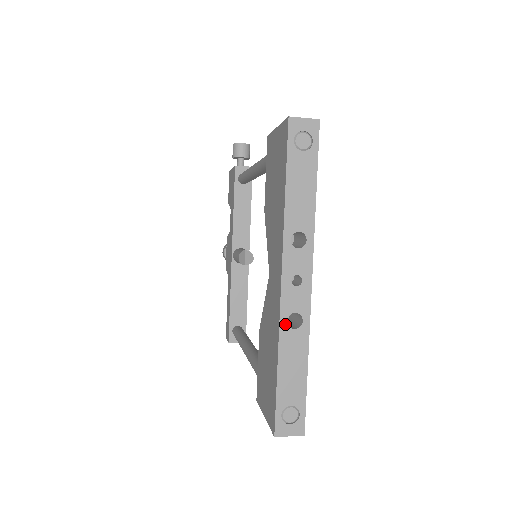
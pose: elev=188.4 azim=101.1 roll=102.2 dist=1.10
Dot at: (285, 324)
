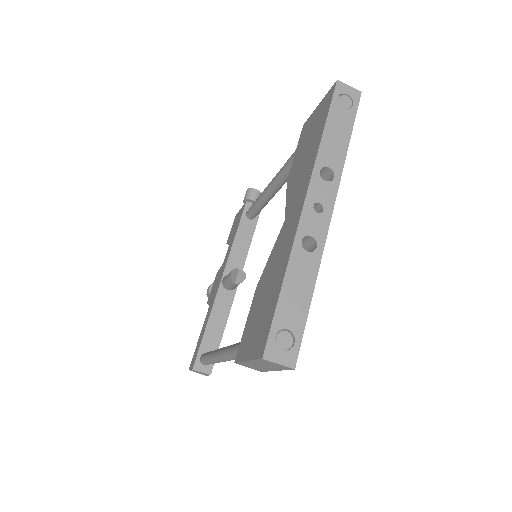
Dot at: (299, 243)
